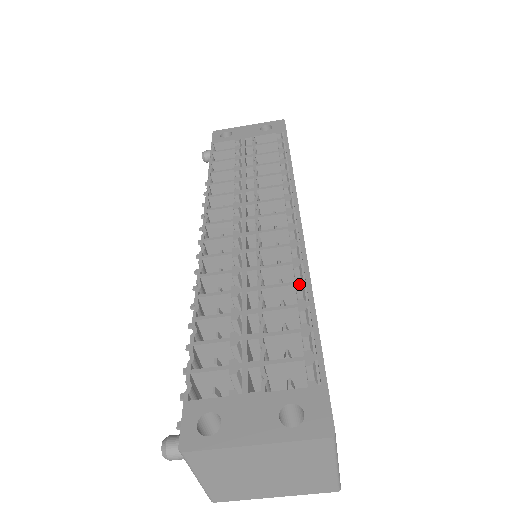
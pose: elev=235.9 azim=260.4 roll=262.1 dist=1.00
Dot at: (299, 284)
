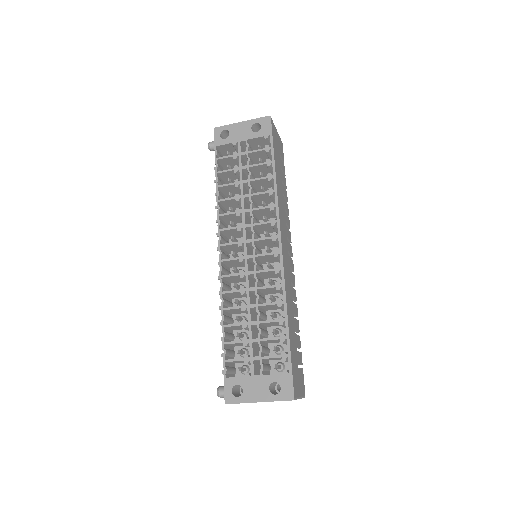
Dot at: (280, 304)
